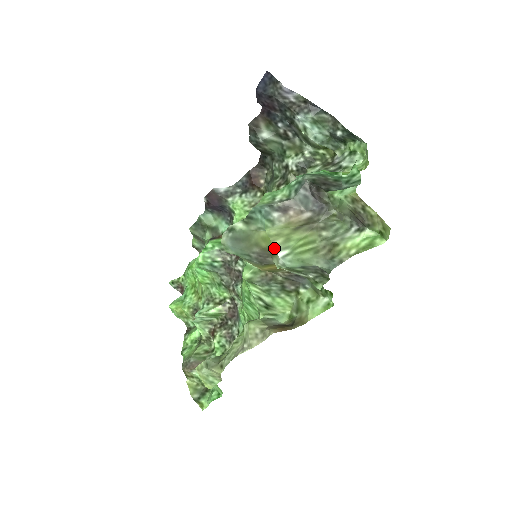
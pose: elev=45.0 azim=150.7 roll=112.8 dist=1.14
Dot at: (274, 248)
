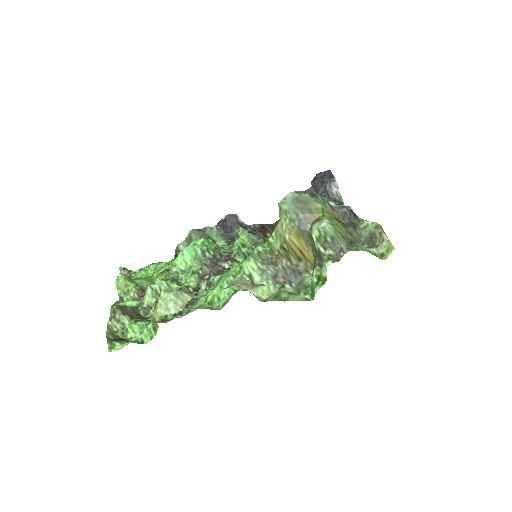
Dot at: (322, 216)
